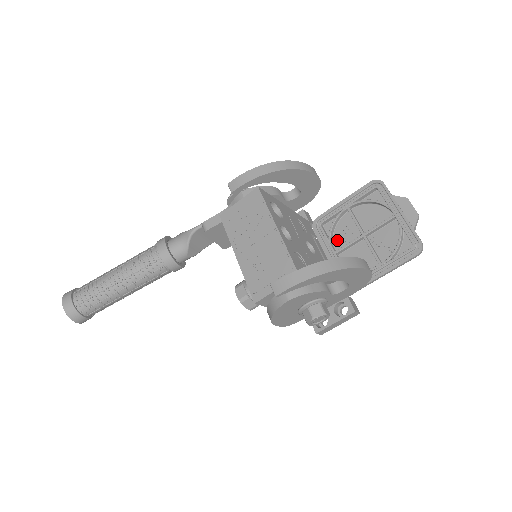
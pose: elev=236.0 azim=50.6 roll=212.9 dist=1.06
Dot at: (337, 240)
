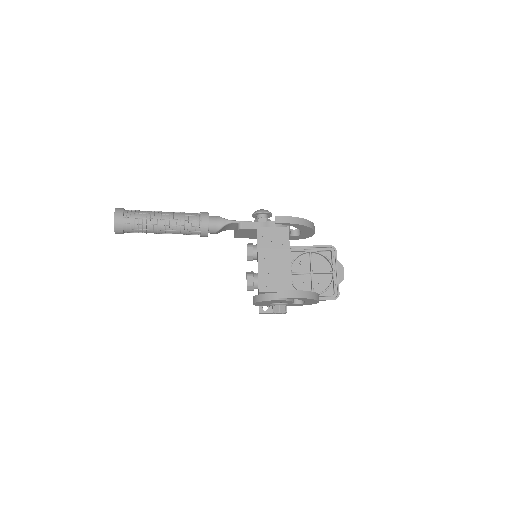
Dot at: (295, 266)
